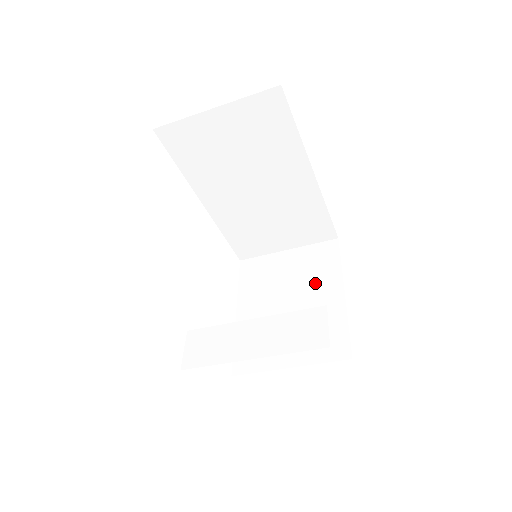
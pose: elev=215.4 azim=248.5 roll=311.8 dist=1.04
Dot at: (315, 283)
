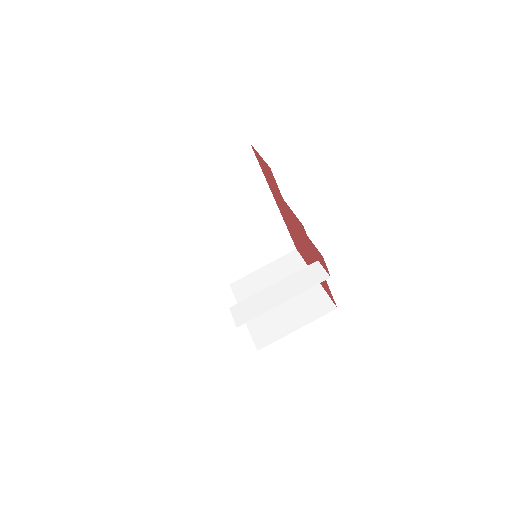
Dot at: occluded
